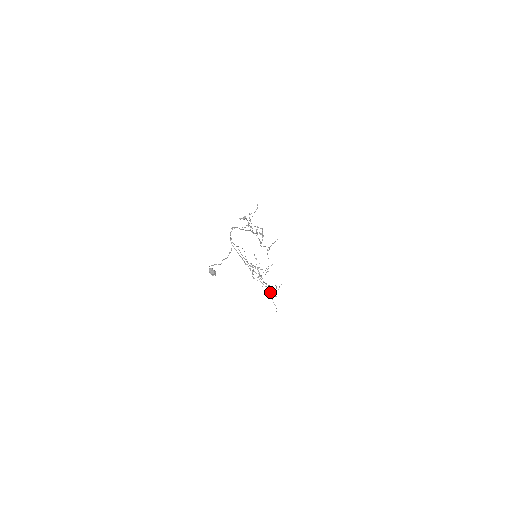
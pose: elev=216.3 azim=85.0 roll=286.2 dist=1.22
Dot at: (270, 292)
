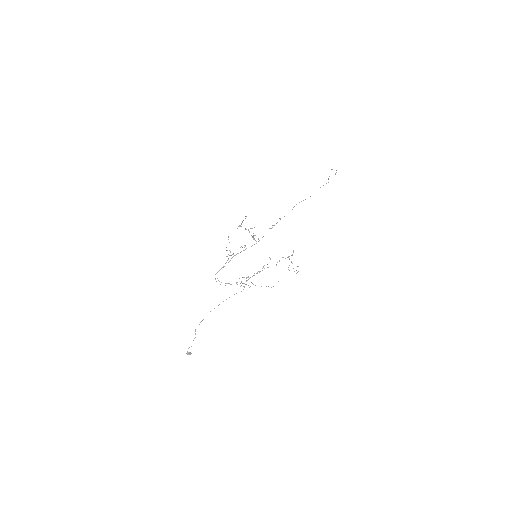
Dot at: occluded
